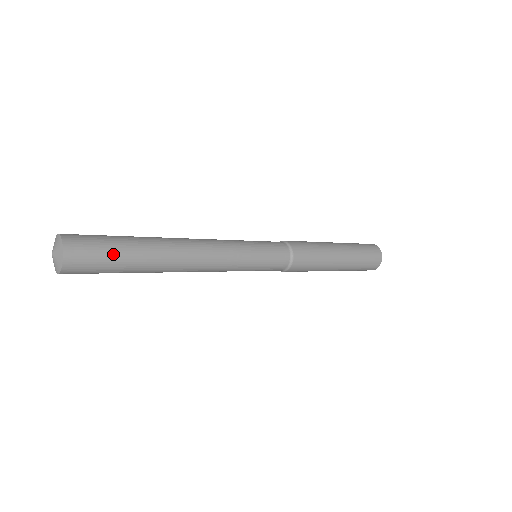
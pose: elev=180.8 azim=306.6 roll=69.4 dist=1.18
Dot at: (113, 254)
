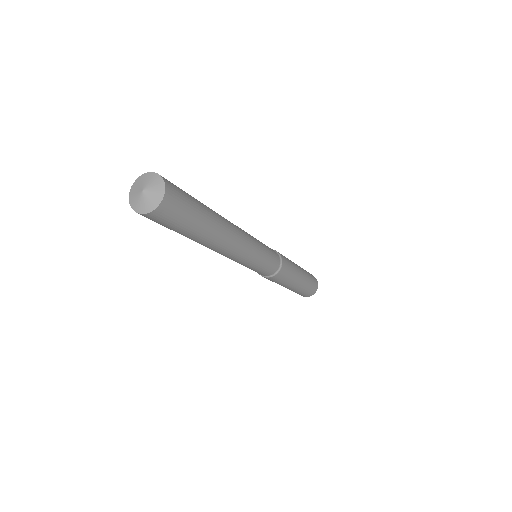
Dot at: (188, 221)
